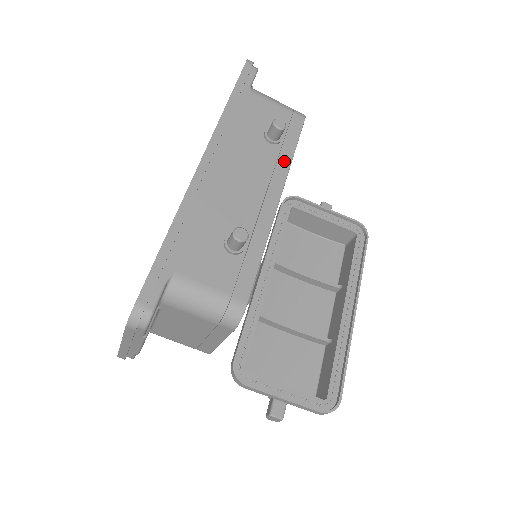
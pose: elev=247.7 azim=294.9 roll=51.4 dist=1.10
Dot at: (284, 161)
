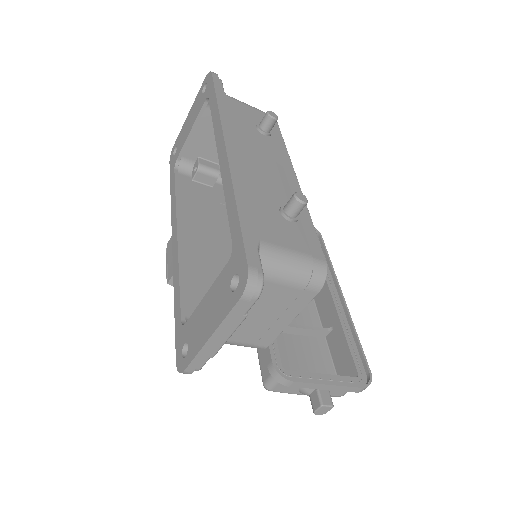
Dot at: (282, 149)
